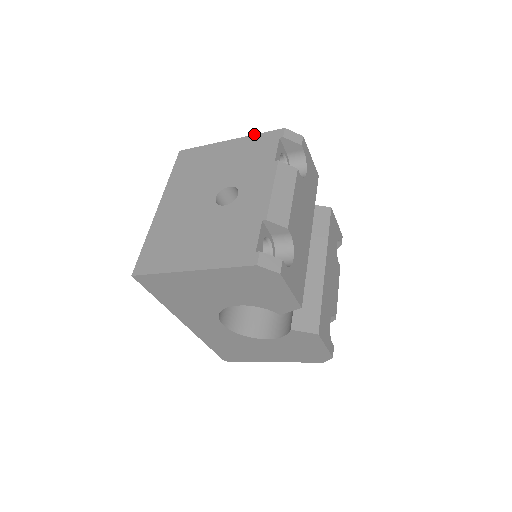
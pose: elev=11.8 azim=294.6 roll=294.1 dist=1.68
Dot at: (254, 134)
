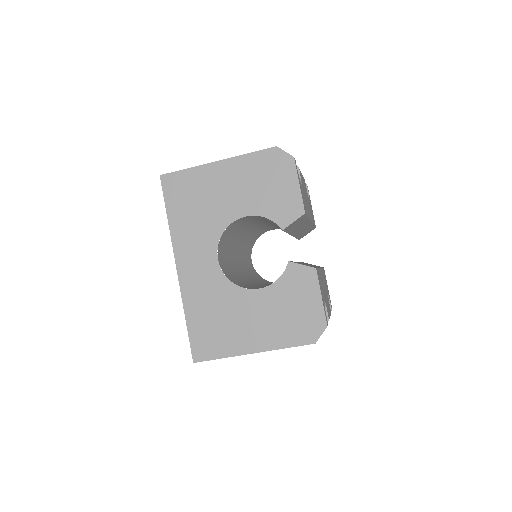
Dot at: occluded
